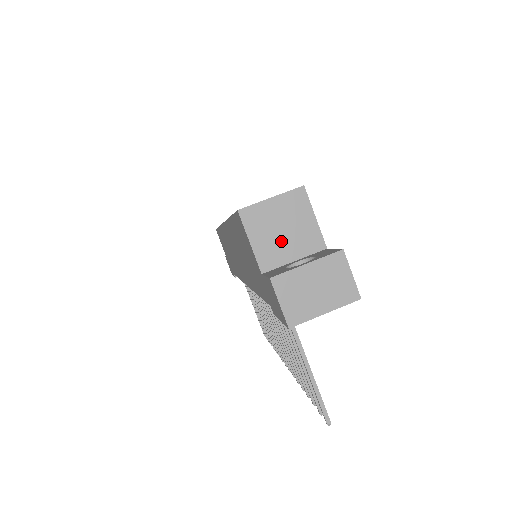
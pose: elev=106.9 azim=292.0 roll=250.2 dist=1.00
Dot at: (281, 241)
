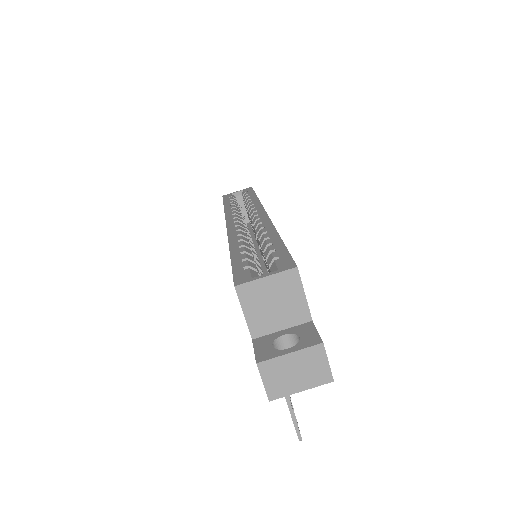
Dot at: (272, 313)
